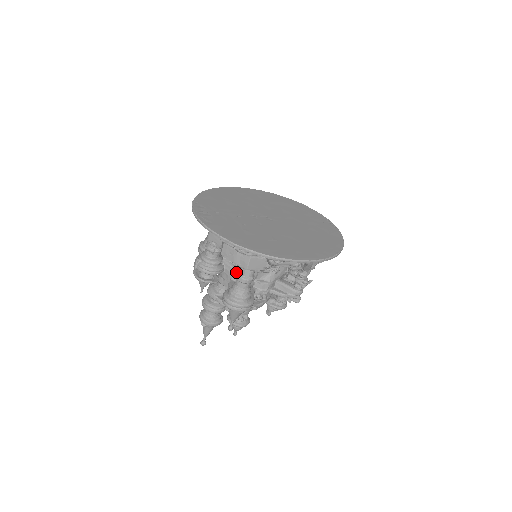
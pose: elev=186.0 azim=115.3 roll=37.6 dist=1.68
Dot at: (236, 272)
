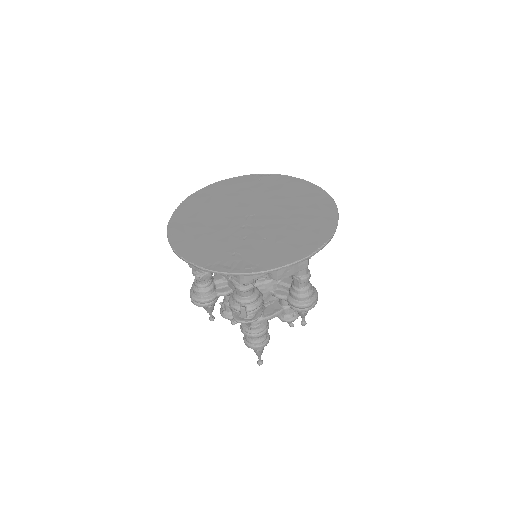
Dot at: (273, 282)
